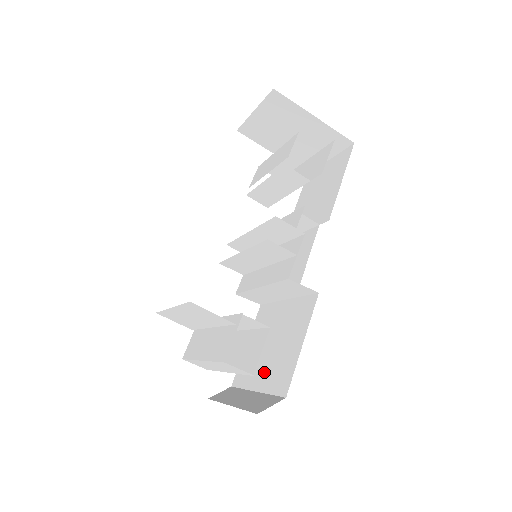
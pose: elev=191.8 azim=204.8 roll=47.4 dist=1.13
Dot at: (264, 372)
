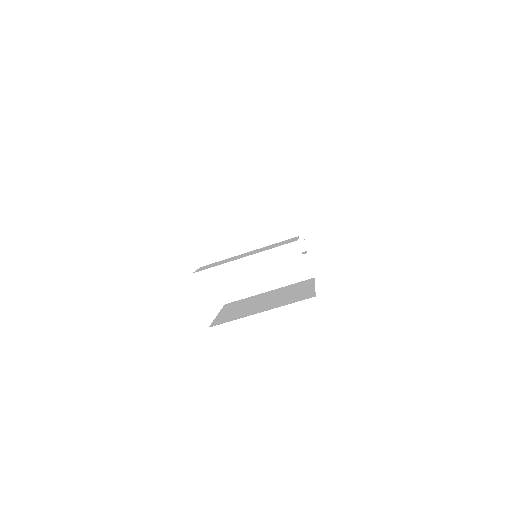
Dot at: (268, 305)
